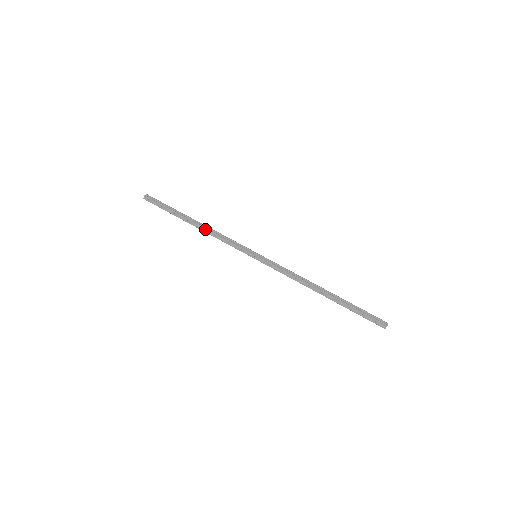
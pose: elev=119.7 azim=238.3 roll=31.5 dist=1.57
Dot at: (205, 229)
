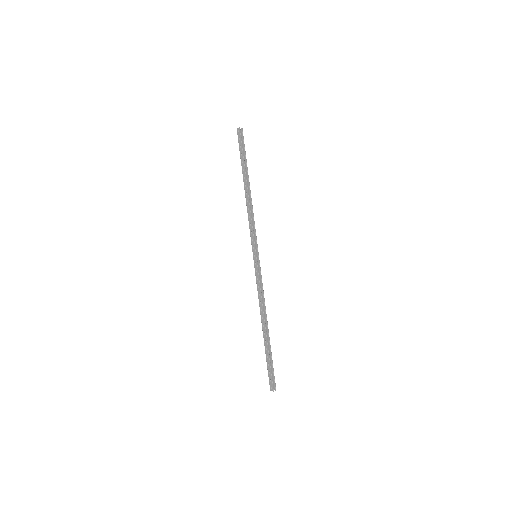
Dot at: (248, 200)
